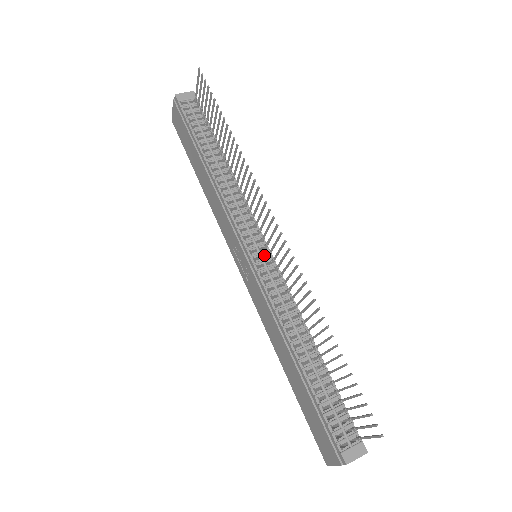
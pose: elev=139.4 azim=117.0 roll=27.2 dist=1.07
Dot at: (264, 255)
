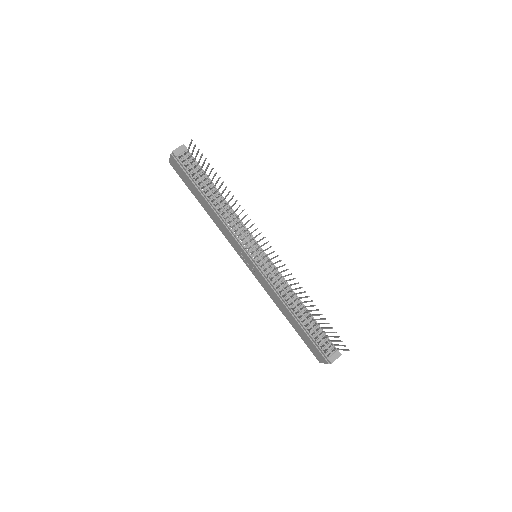
Dot at: occluded
